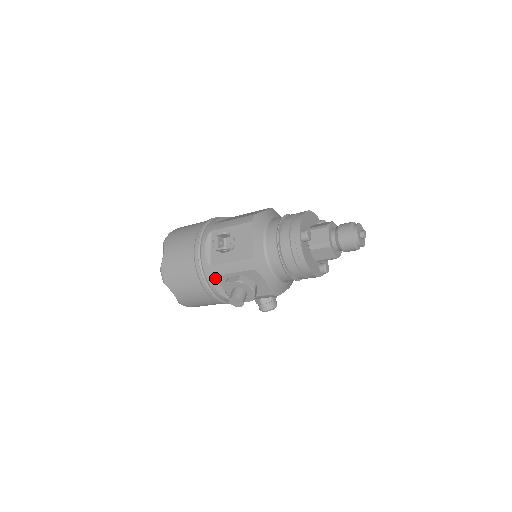
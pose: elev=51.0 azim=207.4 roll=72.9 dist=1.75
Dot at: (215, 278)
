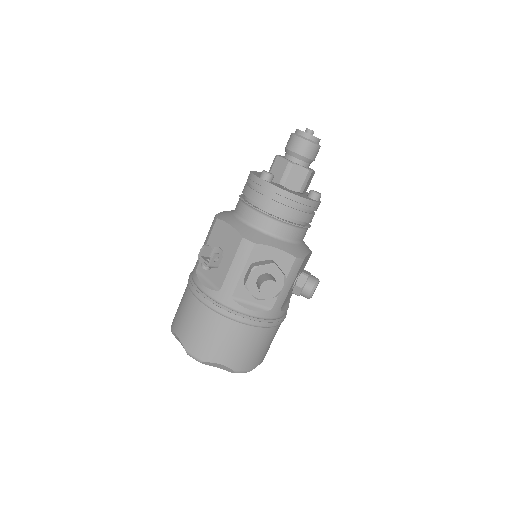
Dot at: (235, 297)
